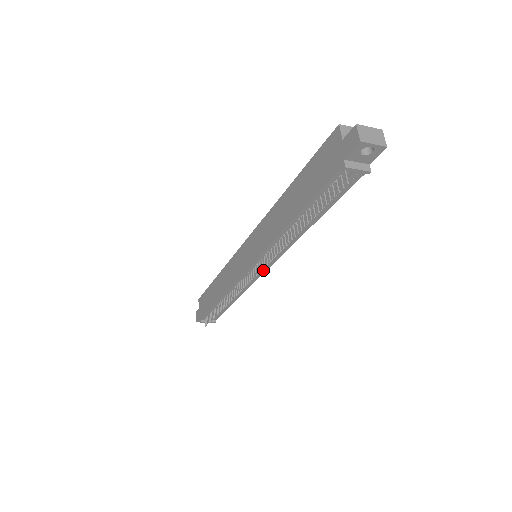
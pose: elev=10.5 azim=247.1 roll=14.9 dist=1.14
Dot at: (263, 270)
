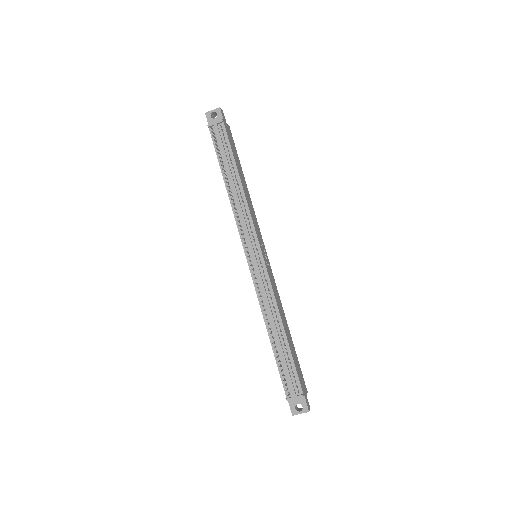
Dot at: (260, 256)
